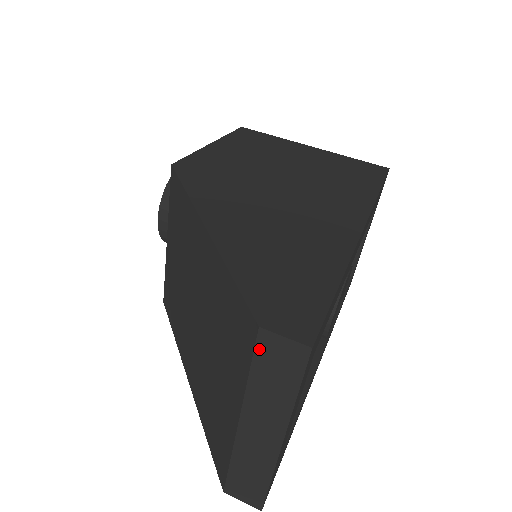
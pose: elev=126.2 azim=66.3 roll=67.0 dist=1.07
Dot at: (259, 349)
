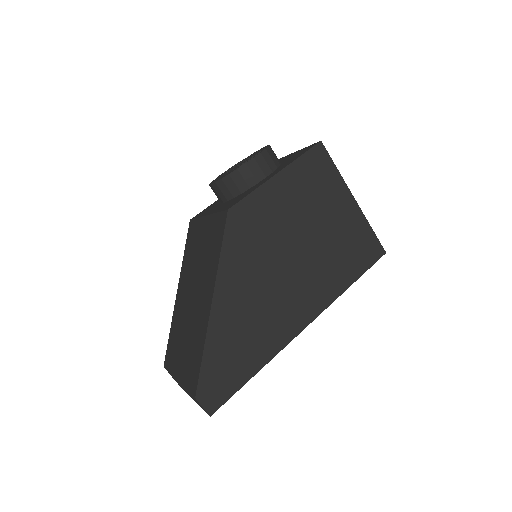
Dot at: (193, 396)
